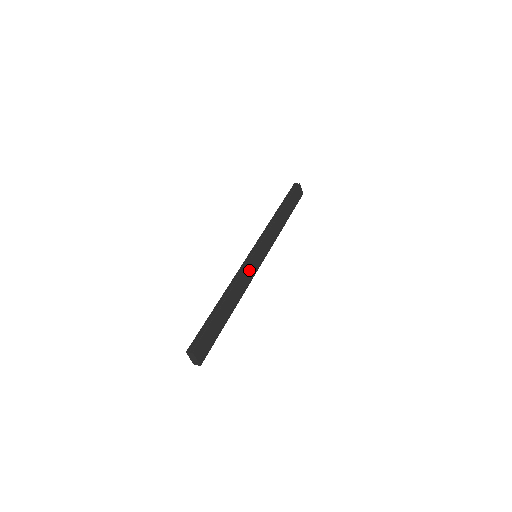
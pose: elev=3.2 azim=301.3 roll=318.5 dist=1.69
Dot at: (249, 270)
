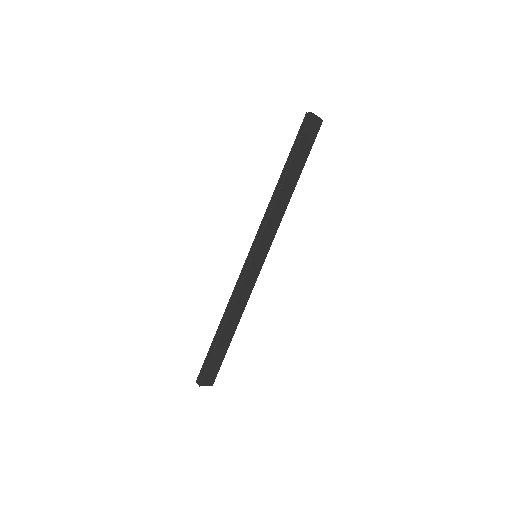
Dot at: (247, 281)
